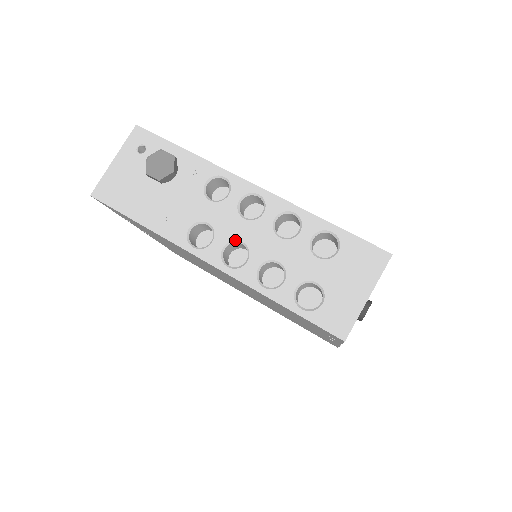
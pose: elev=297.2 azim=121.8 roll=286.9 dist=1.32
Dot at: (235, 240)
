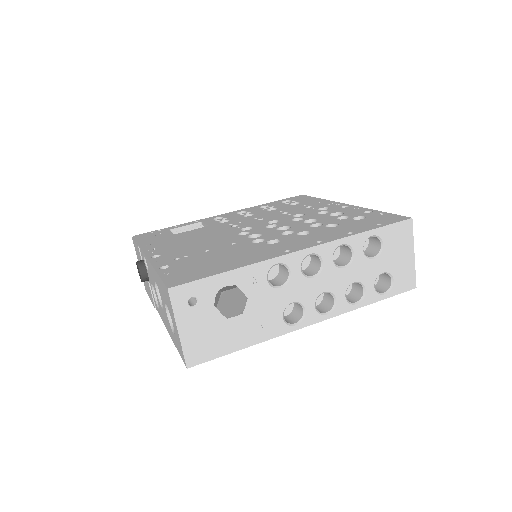
Dot at: occluded
